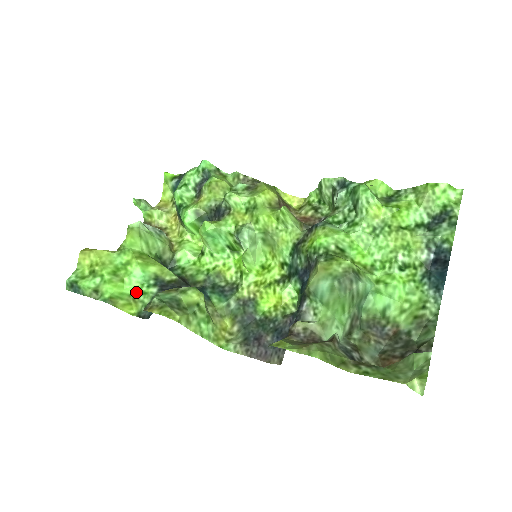
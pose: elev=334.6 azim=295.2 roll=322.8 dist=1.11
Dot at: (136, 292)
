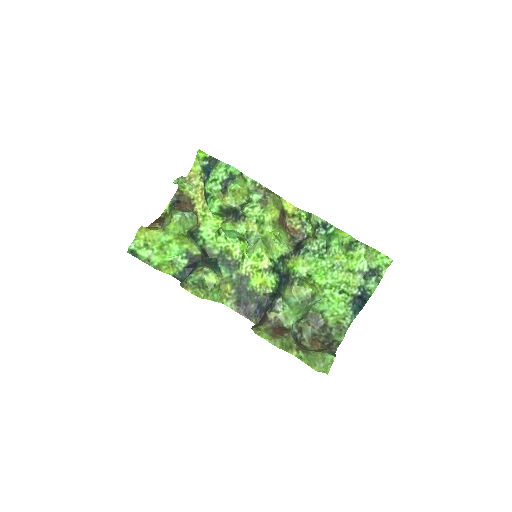
Dot at: (174, 261)
